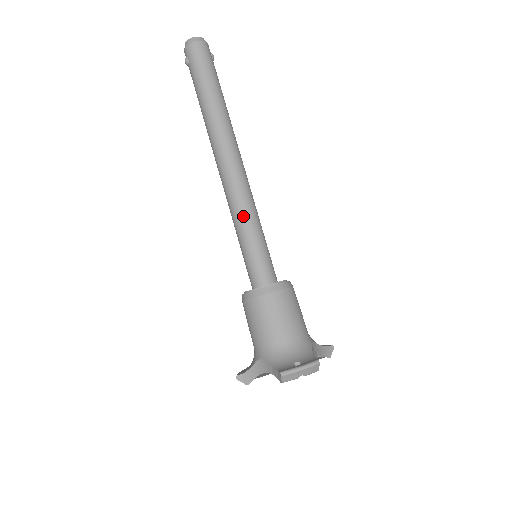
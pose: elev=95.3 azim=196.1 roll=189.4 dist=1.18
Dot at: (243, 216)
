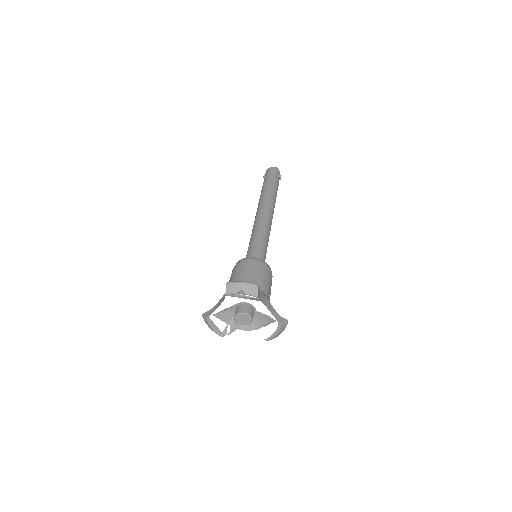
Dot at: (257, 231)
